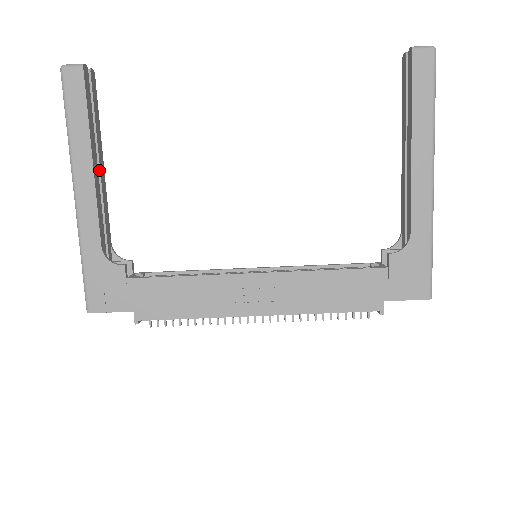
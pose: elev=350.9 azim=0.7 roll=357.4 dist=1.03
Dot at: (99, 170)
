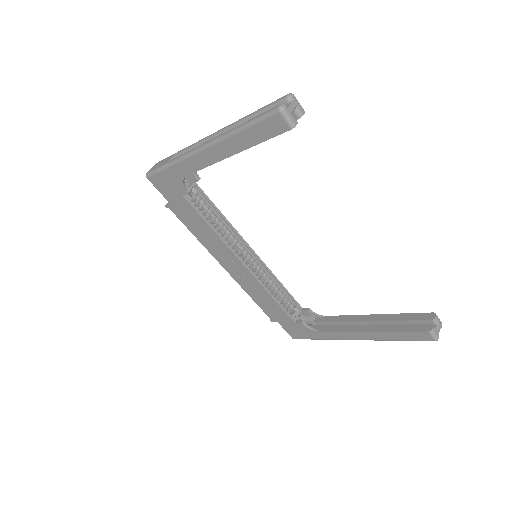
Dot at: occluded
